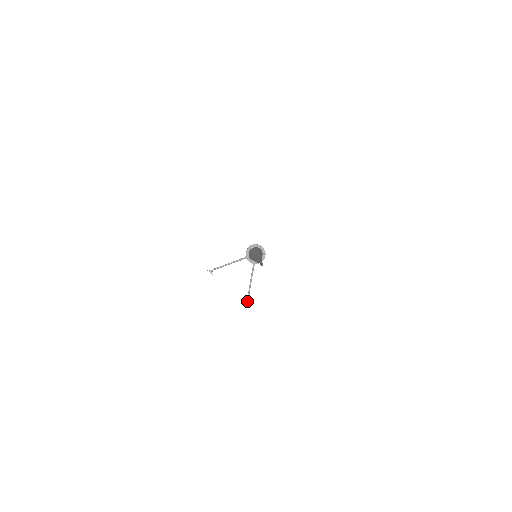
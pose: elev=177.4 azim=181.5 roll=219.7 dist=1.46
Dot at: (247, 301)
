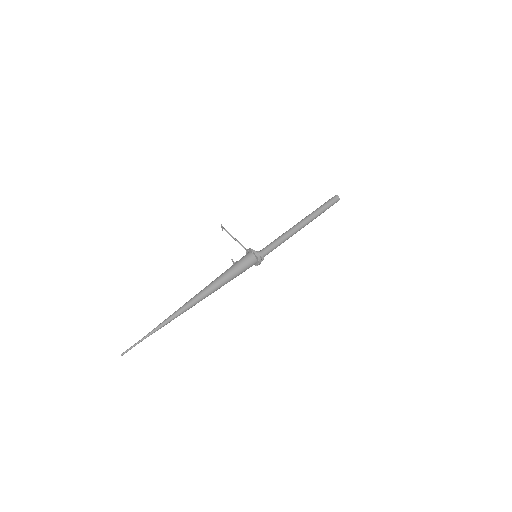
Dot at: (233, 263)
